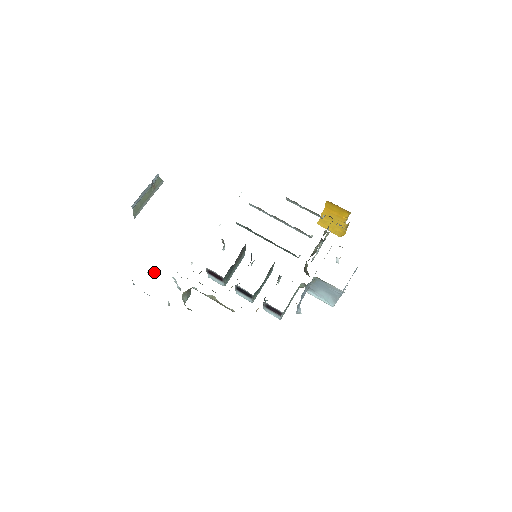
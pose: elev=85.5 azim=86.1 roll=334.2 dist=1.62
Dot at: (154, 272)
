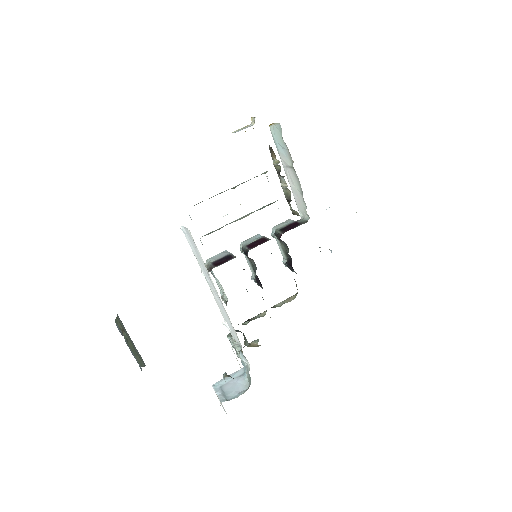
Dot at: occluded
